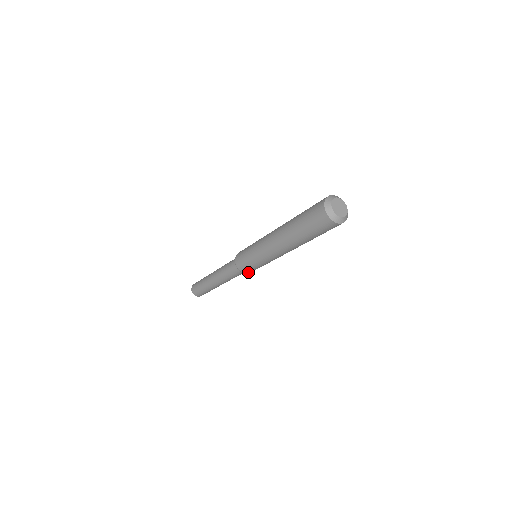
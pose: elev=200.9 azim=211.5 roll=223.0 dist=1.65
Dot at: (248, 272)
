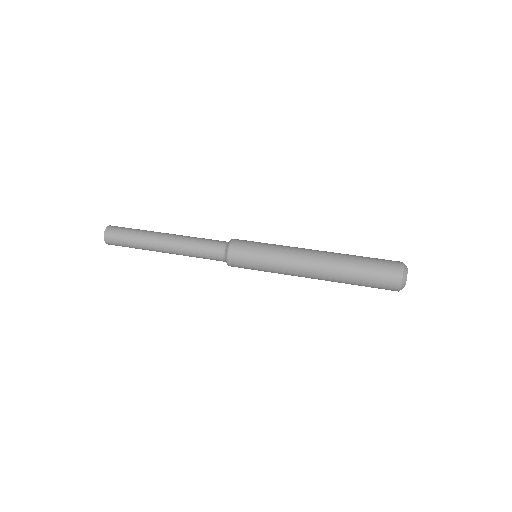
Dot at: (234, 266)
